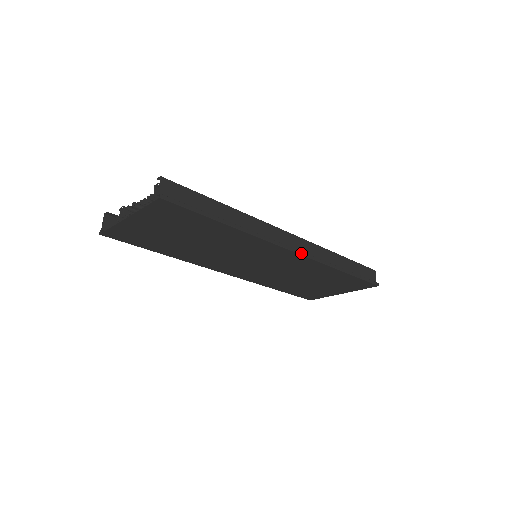
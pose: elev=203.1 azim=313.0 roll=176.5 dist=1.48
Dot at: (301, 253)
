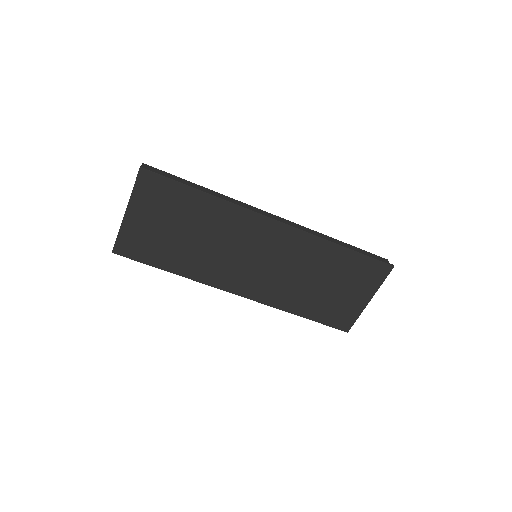
Dot at: (287, 224)
